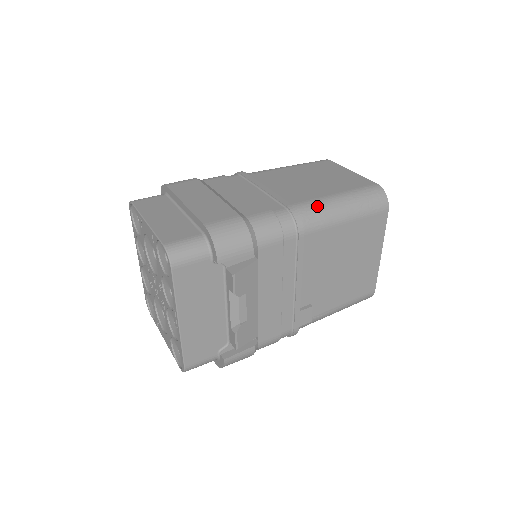
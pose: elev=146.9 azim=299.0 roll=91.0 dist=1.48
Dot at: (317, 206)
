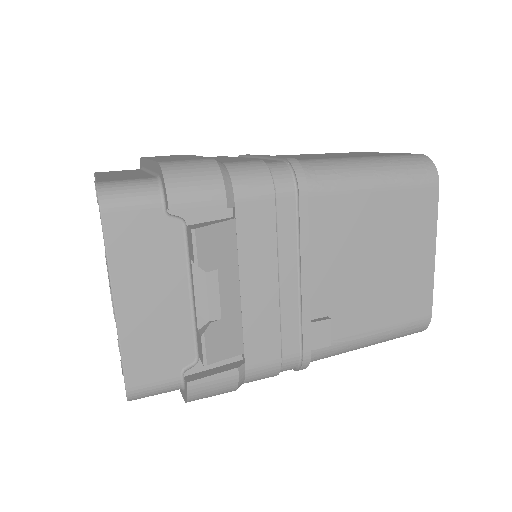
Dot at: (329, 163)
